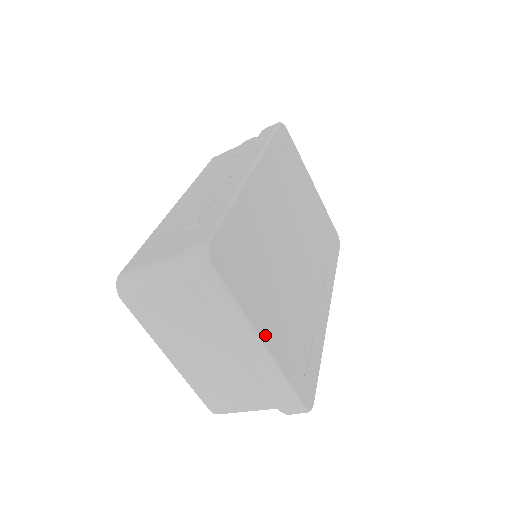
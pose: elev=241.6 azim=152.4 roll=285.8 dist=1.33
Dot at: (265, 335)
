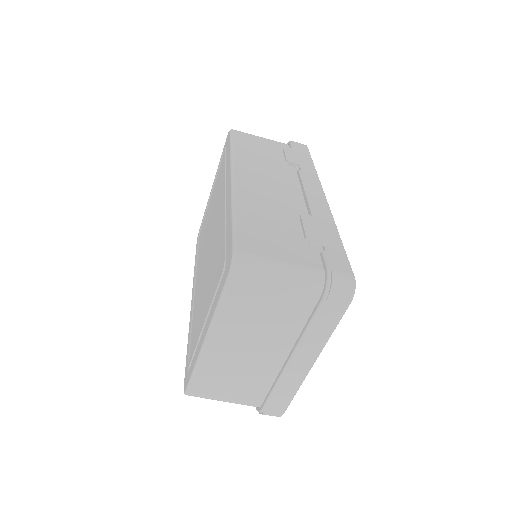
Dot at: occluded
